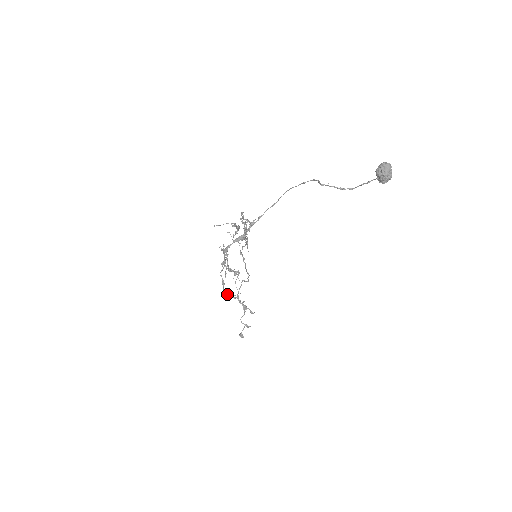
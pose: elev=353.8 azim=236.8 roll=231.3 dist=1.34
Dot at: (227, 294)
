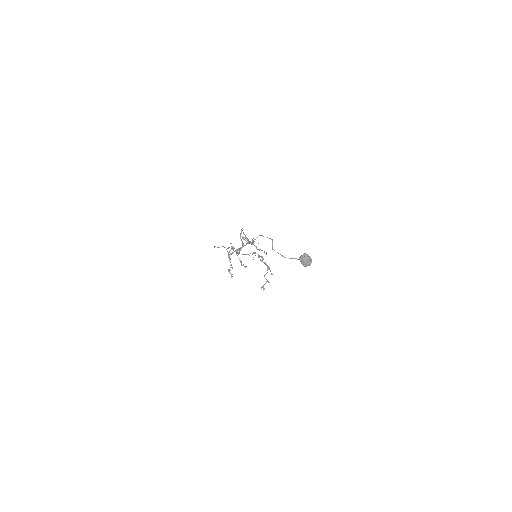
Dot at: (245, 267)
